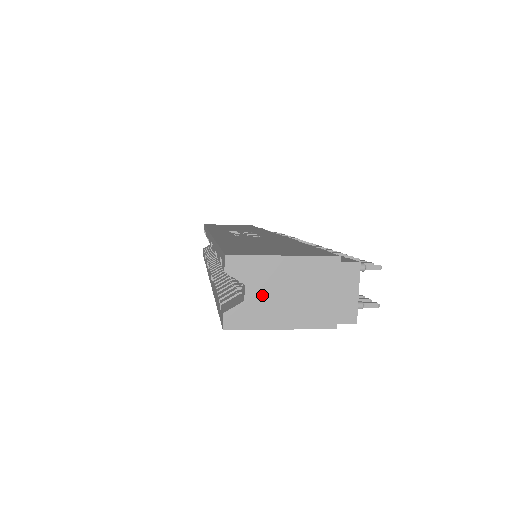
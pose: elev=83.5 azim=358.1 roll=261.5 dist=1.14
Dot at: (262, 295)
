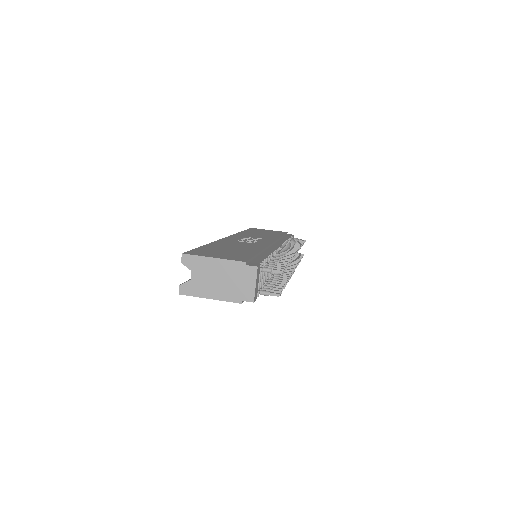
Dot at: (200, 278)
